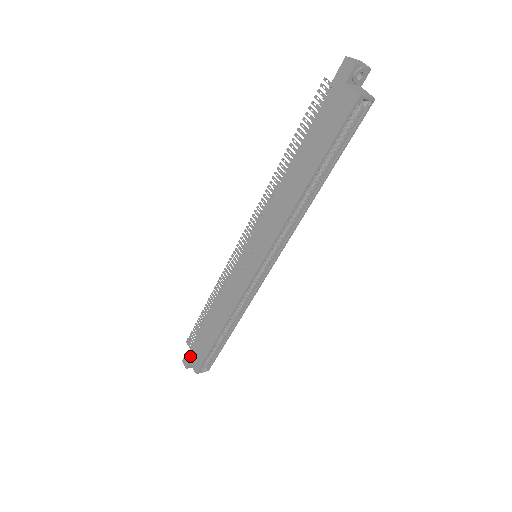
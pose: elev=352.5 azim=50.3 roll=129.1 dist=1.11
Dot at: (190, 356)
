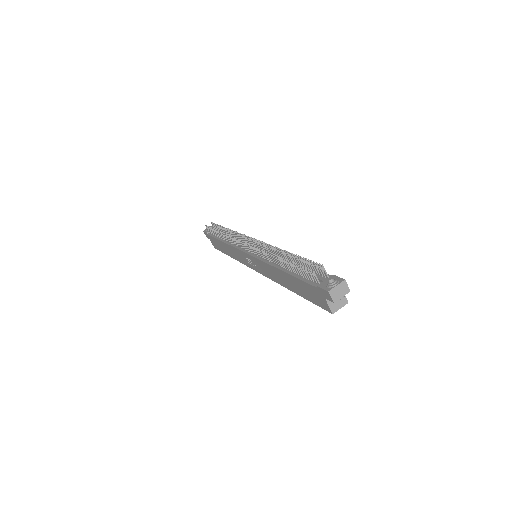
Dot at: (209, 237)
